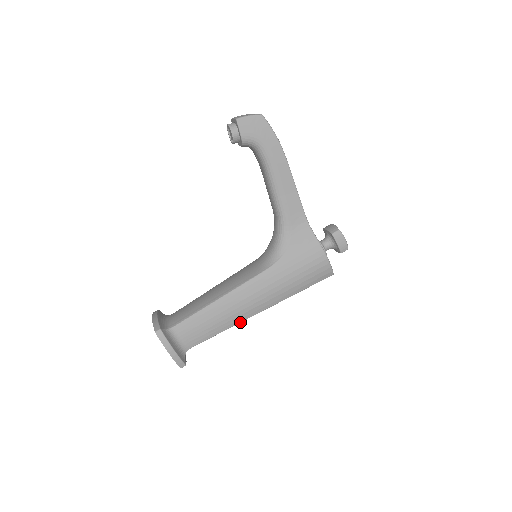
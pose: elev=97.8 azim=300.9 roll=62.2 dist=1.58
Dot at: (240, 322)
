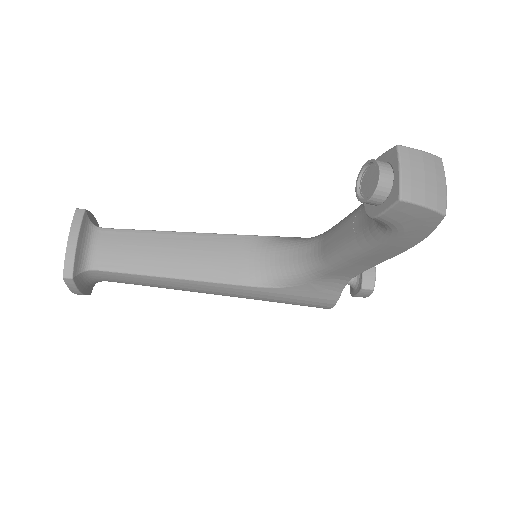
Dot at: occluded
